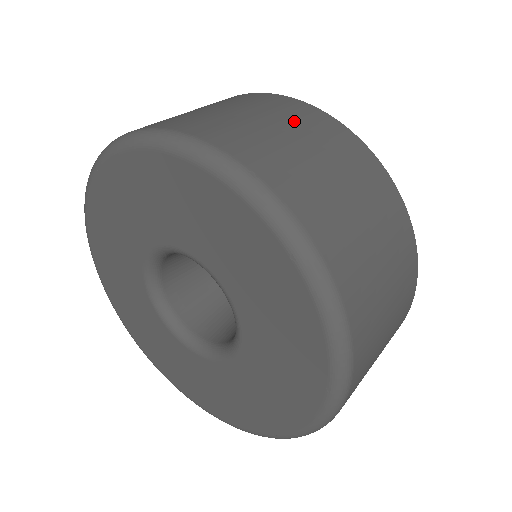
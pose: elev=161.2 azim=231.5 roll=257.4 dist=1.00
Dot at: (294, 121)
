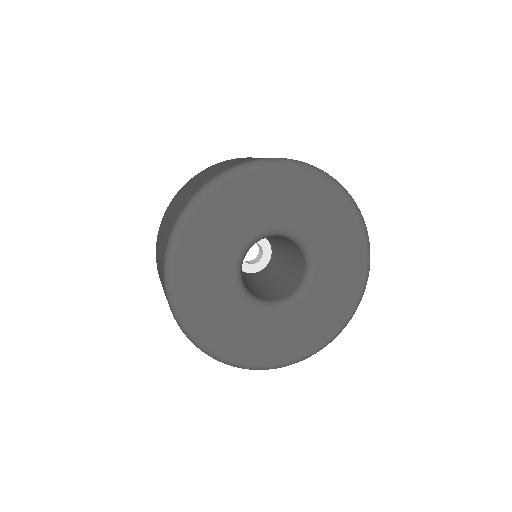
Dot at: occluded
